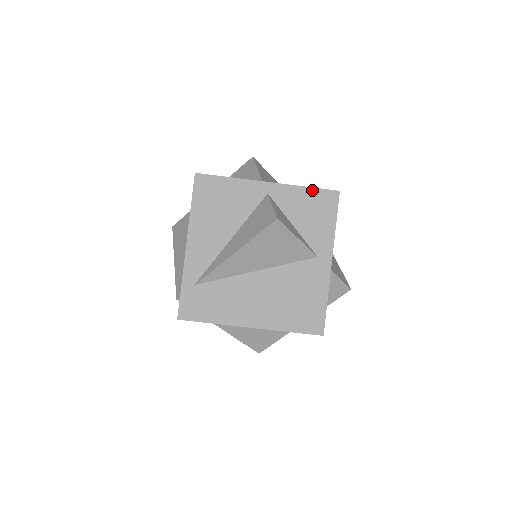
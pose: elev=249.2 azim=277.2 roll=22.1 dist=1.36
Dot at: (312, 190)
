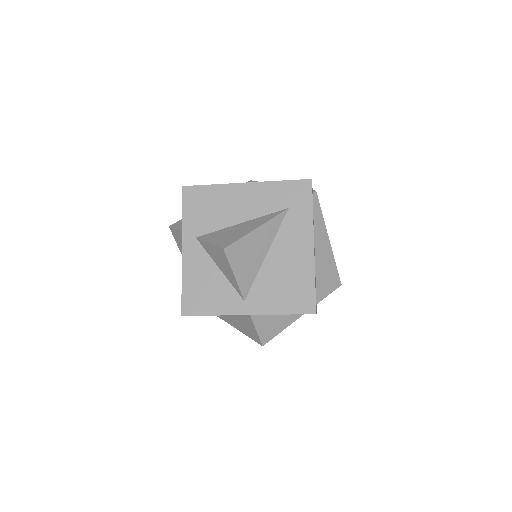
Dot at: occluded
